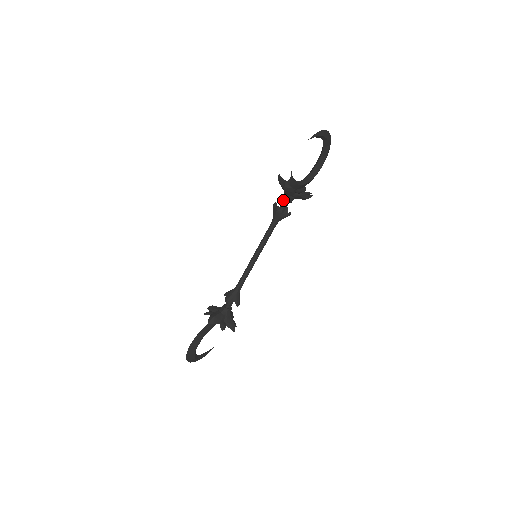
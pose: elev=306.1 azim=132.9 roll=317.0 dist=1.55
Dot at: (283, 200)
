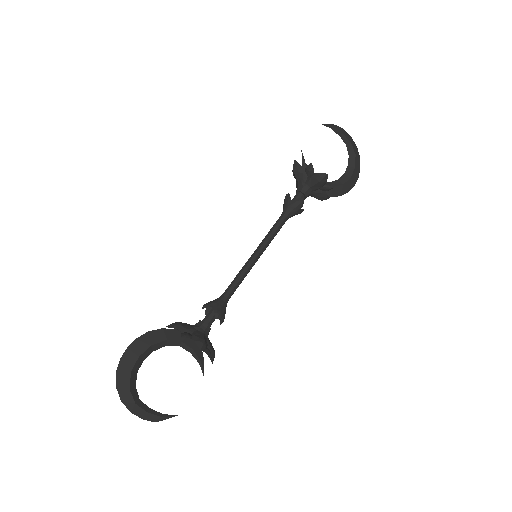
Dot at: (296, 193)
